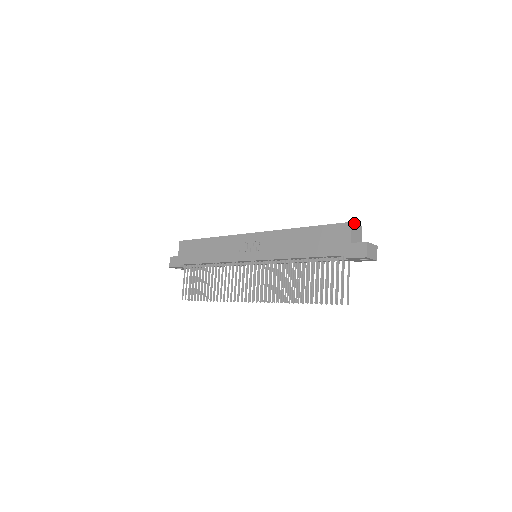
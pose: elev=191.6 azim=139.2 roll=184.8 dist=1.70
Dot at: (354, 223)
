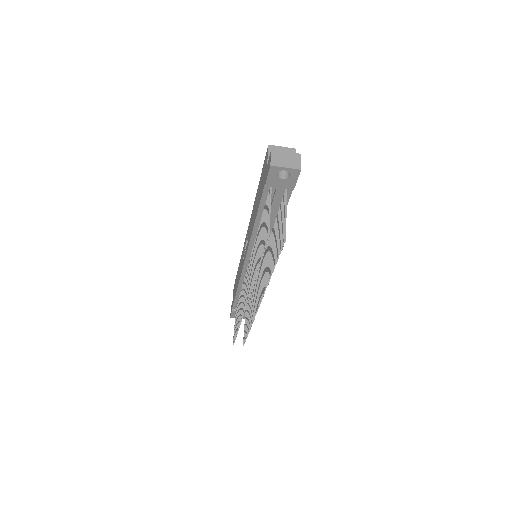
Dot at: (276, 146)
